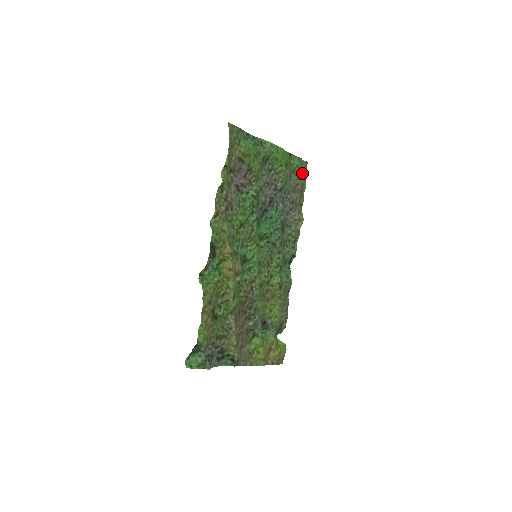
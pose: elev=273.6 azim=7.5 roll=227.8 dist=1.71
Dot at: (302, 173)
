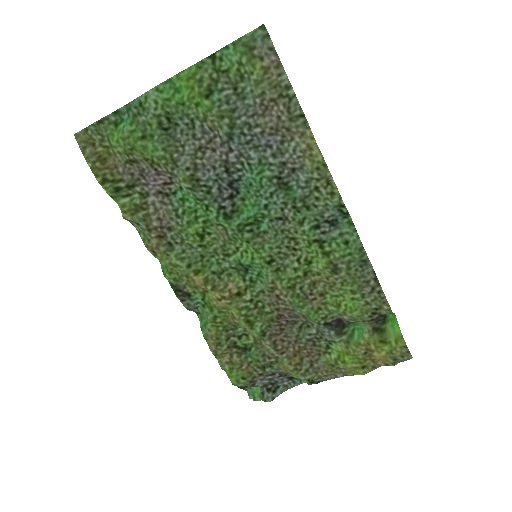
Dot at: (258, 65)
